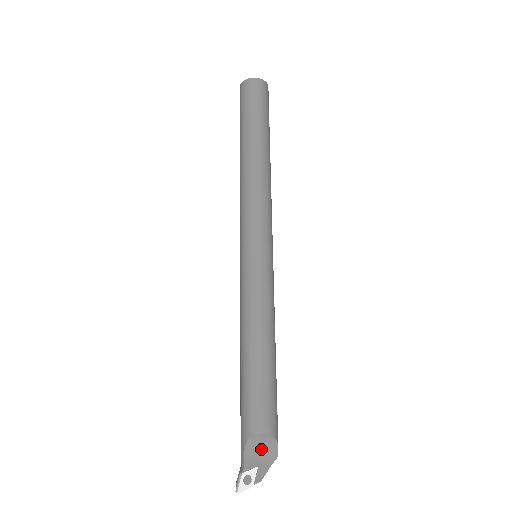
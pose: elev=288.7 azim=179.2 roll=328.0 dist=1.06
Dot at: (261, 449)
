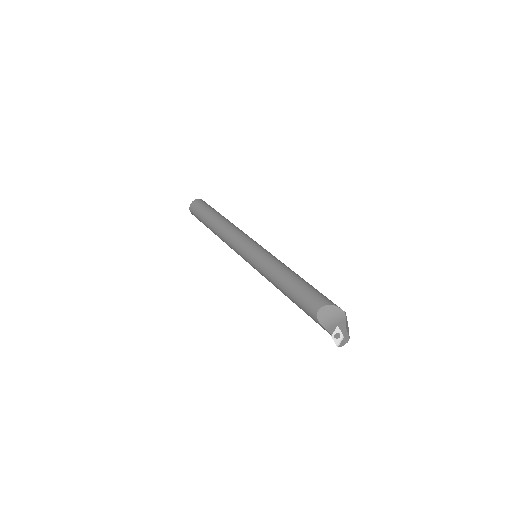
Dot at: (331, 317)
